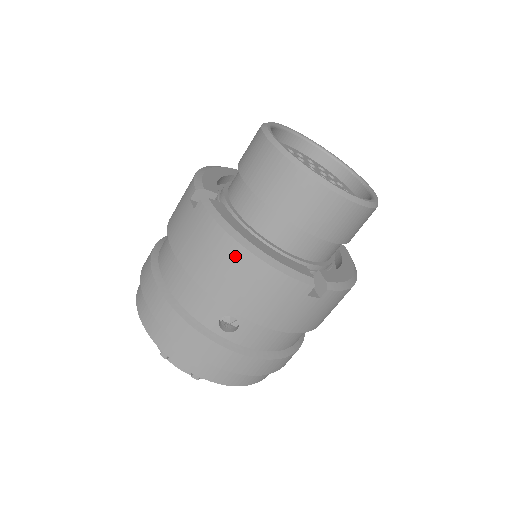
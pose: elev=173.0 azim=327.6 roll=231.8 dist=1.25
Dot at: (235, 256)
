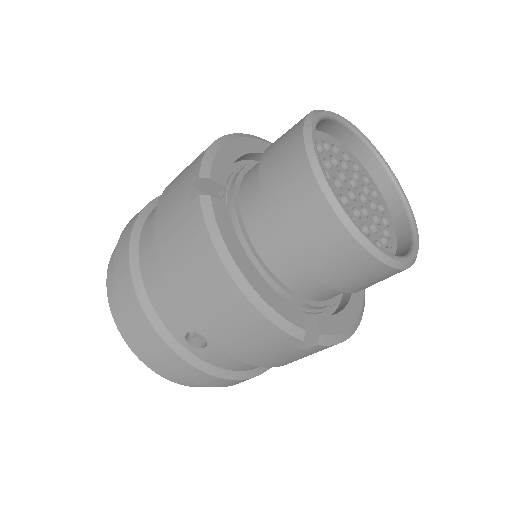
Dot at: (219, 283)
